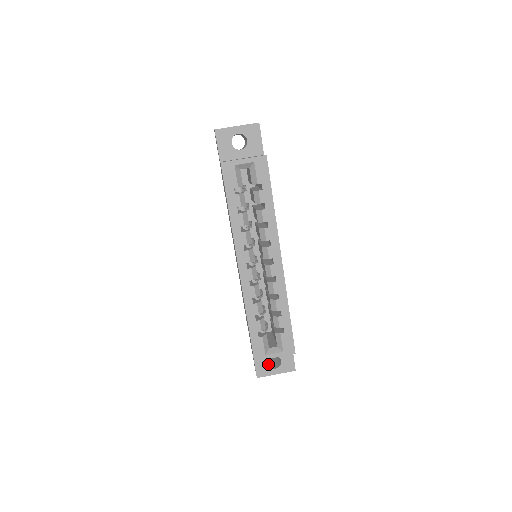
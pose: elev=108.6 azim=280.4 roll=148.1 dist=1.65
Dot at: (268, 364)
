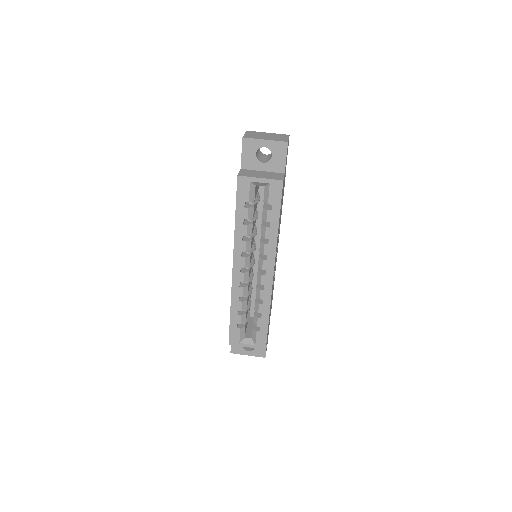
Dot at: occluded
